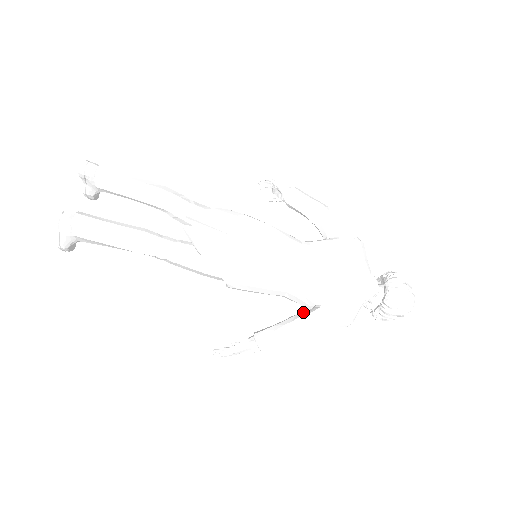
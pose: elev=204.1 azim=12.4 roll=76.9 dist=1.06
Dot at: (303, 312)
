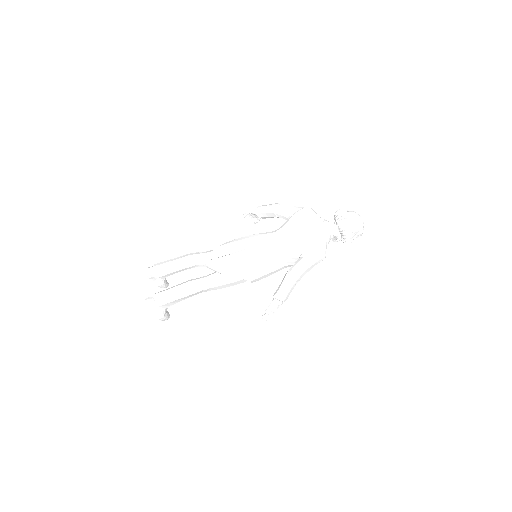
Dot at: occluded
